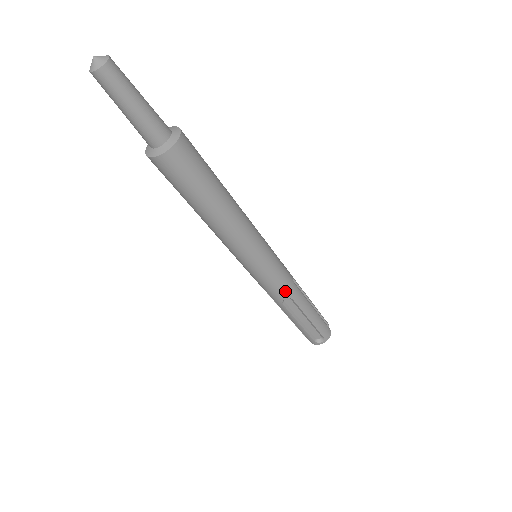
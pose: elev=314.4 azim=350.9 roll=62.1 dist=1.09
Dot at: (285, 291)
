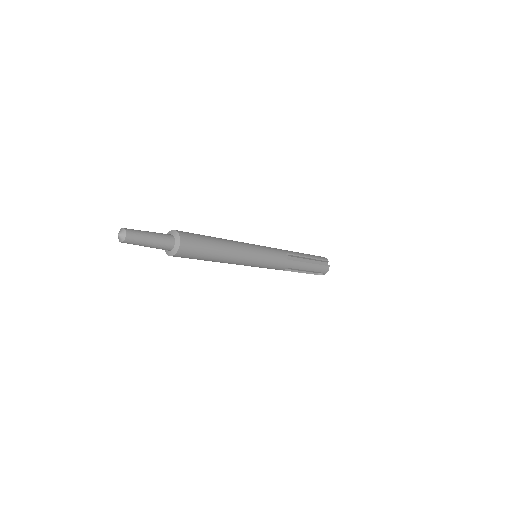
Dot at: (282, 267)
